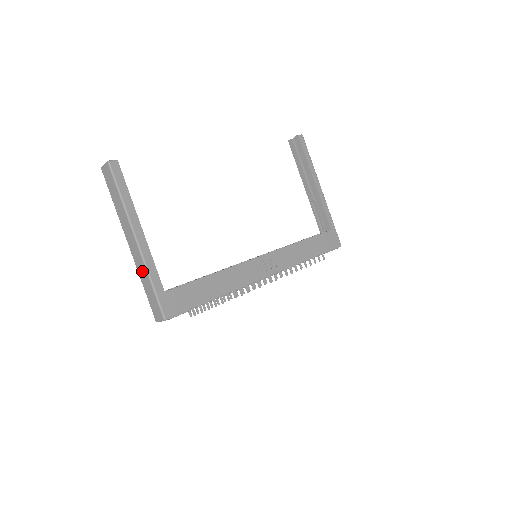
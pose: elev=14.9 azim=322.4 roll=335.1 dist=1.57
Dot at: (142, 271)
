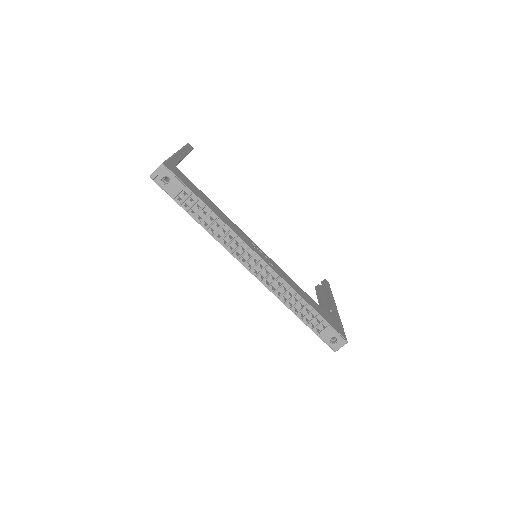
Dot at: occluded
